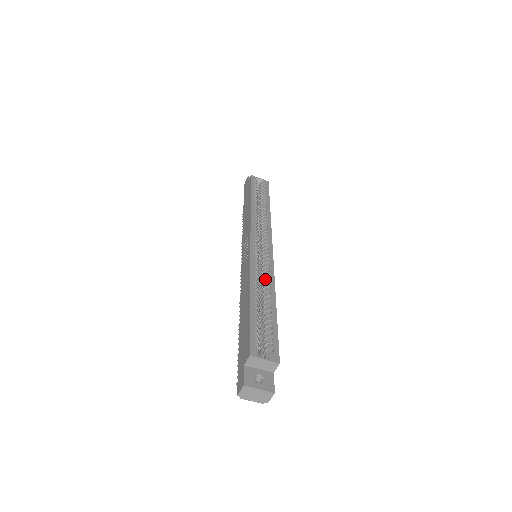
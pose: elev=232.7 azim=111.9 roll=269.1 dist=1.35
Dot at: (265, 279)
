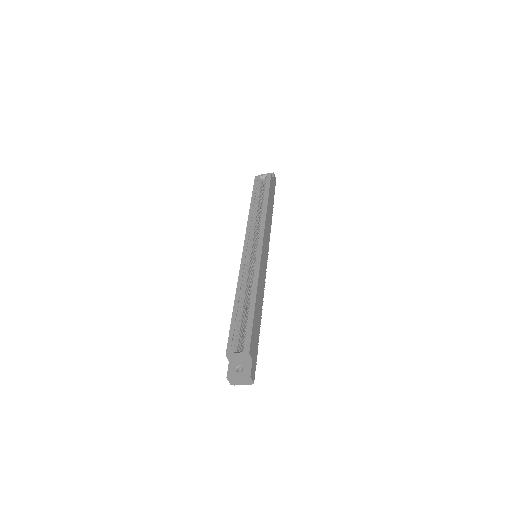
Dot at: (252, 280)
